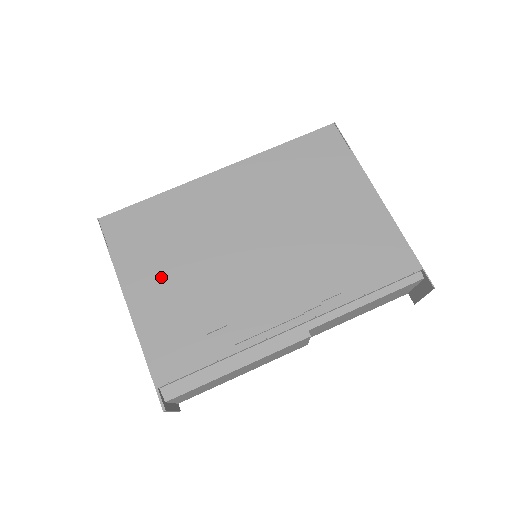
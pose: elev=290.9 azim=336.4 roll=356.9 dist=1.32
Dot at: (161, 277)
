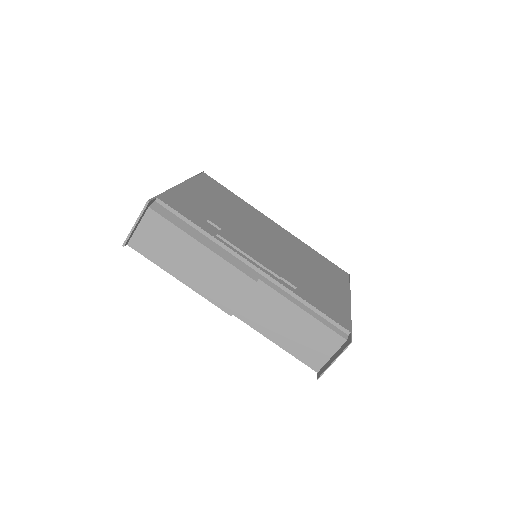
Dot at: (209, 198)
